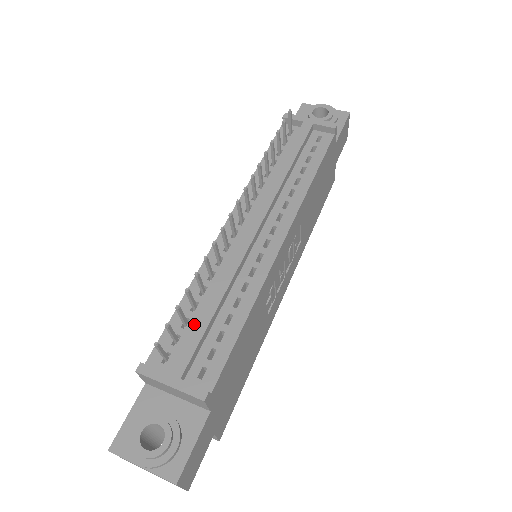
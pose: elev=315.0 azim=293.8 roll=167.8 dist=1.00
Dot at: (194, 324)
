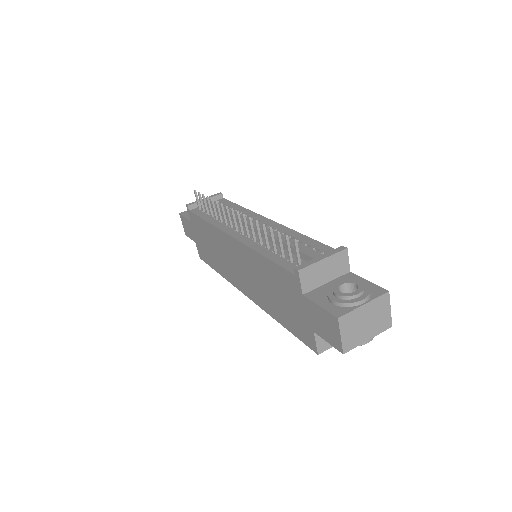
Dot at: (290, 246)
